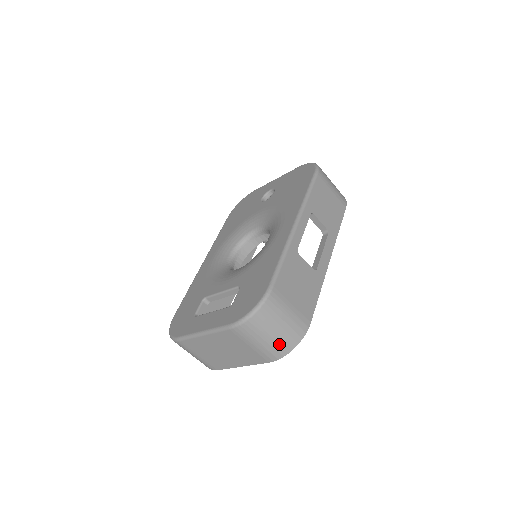
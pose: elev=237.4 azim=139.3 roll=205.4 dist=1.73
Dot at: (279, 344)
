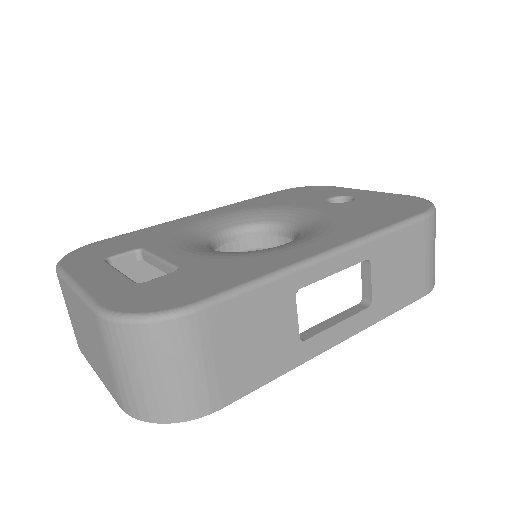
Dot at: (145, 398)
